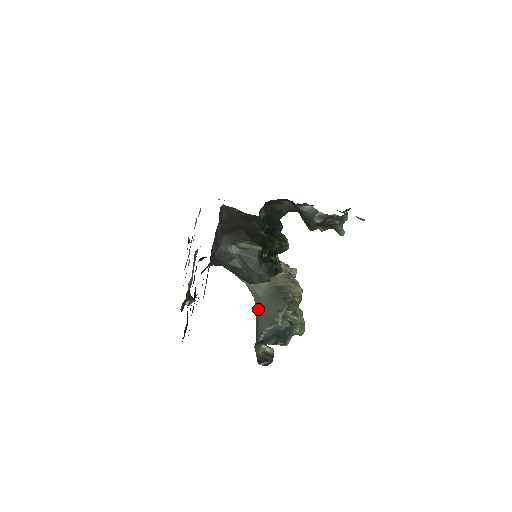
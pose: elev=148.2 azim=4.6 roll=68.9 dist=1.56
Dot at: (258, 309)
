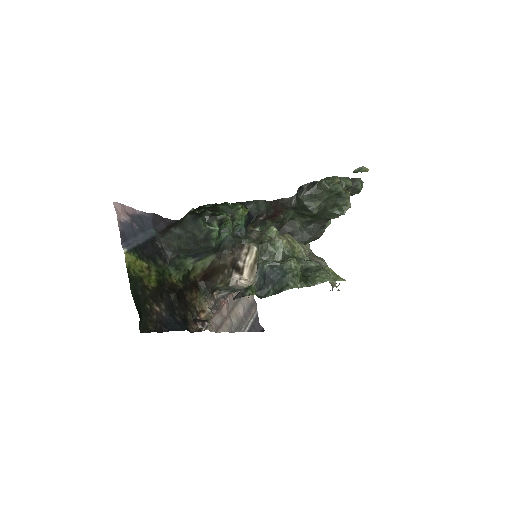
Dot at: occluded
